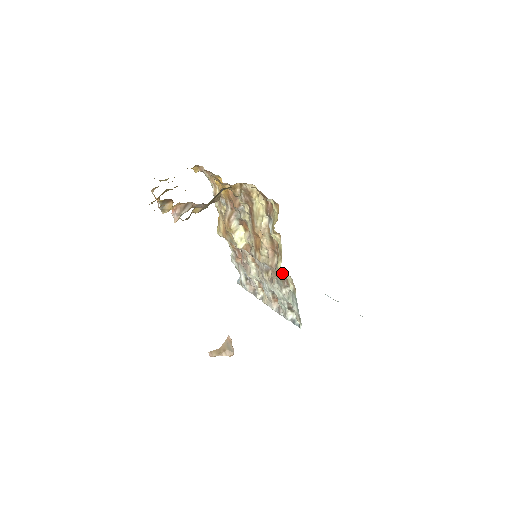
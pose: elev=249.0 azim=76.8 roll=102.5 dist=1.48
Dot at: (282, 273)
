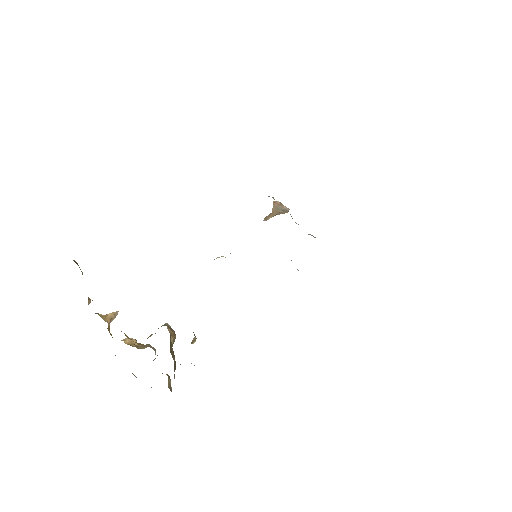
Dot at: occluded
